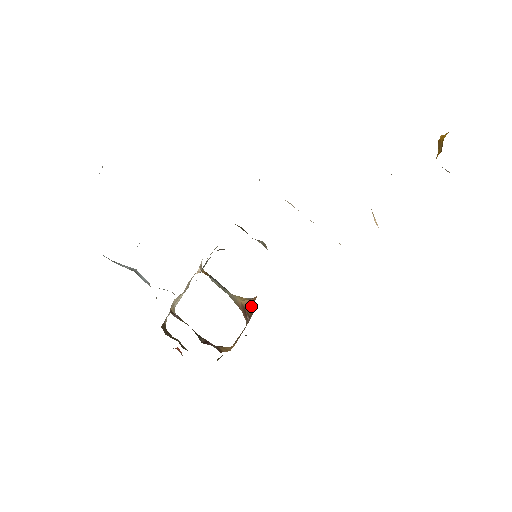
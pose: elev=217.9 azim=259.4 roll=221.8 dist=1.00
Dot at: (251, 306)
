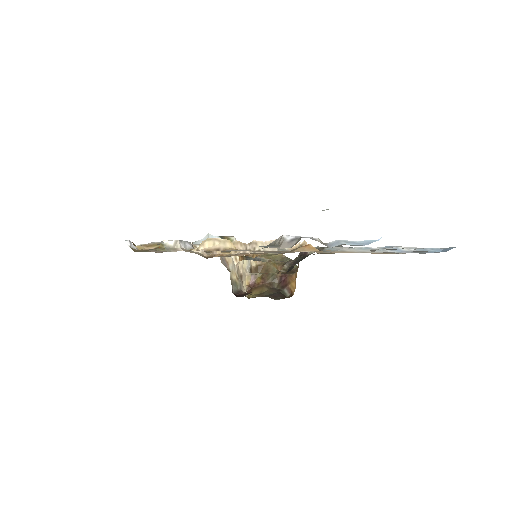
Dot at: occluded
